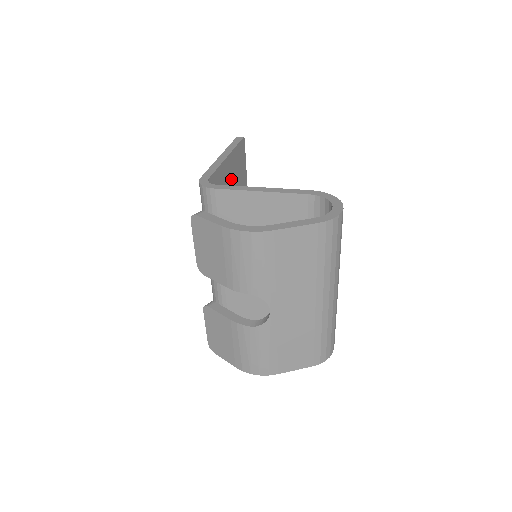
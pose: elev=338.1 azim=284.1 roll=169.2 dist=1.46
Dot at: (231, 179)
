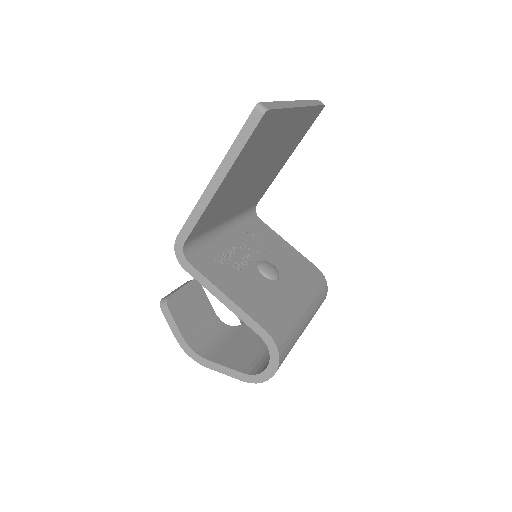
Dot at: (240, 173)
